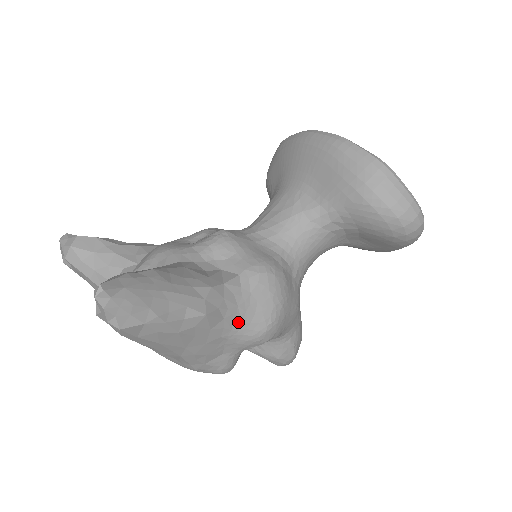
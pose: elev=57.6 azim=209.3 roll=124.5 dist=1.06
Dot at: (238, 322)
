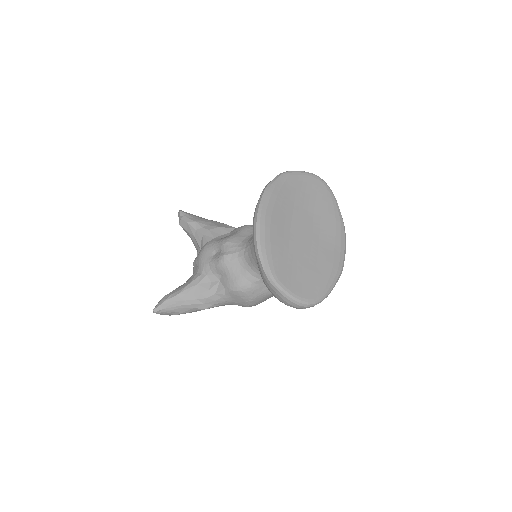
Dot at: (230, 304)
